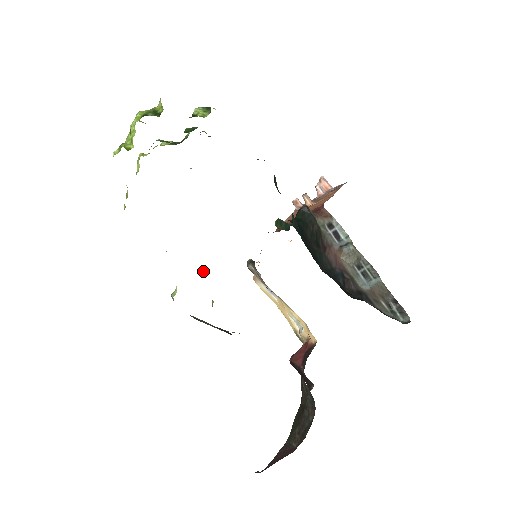
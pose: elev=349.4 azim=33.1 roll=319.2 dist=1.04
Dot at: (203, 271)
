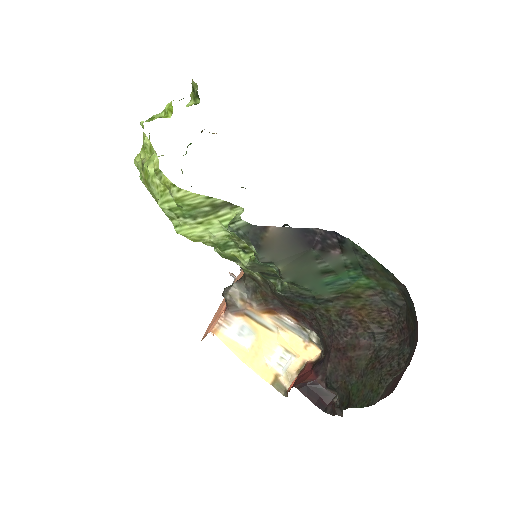
Dot at: (219, 250)
